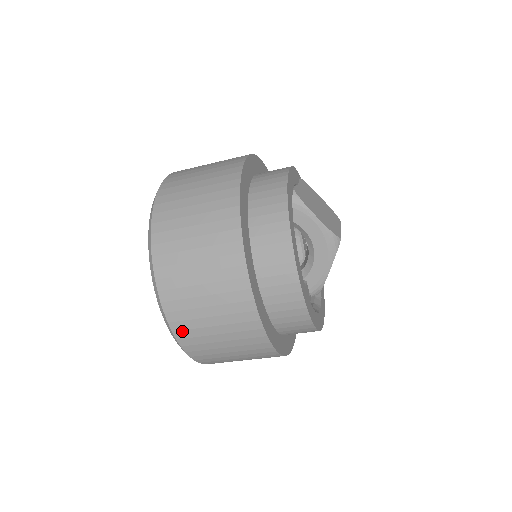
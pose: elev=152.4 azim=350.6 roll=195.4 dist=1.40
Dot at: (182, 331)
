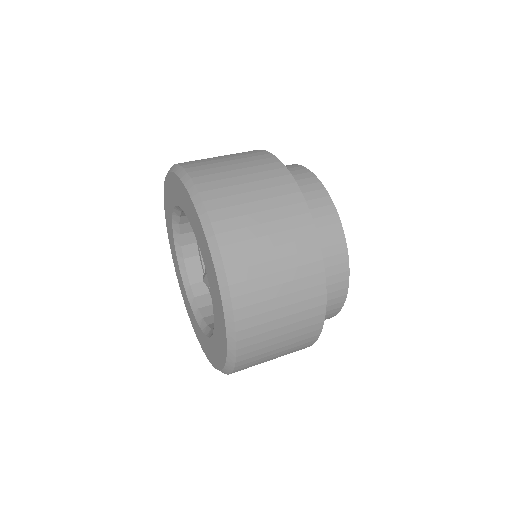
Dot at: (231, 245)
